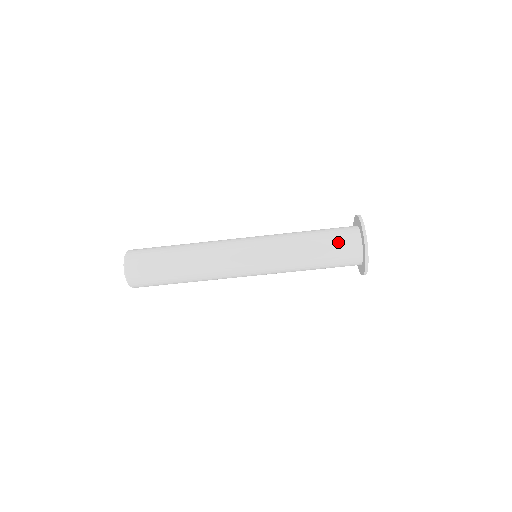
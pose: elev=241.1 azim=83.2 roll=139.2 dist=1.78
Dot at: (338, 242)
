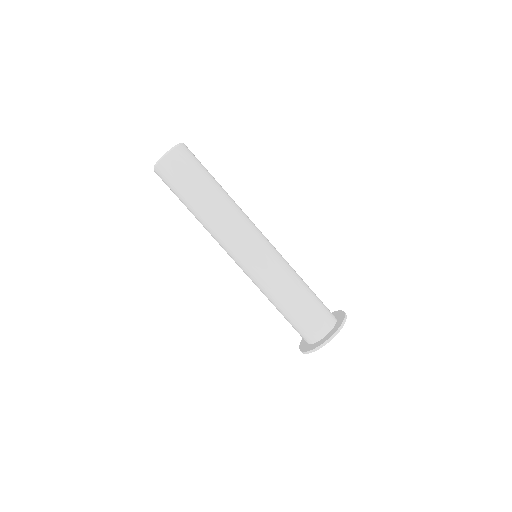
Dot at: (312, 318)
